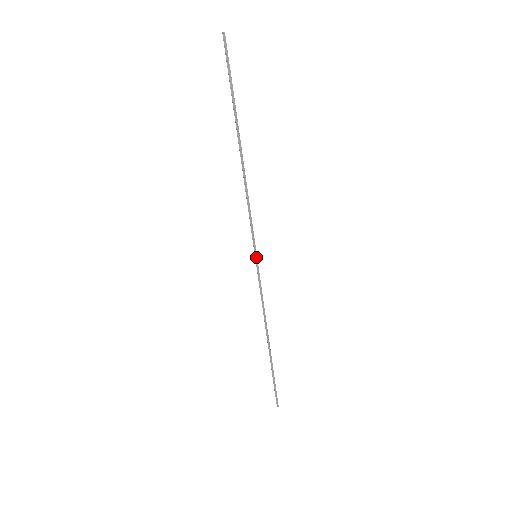
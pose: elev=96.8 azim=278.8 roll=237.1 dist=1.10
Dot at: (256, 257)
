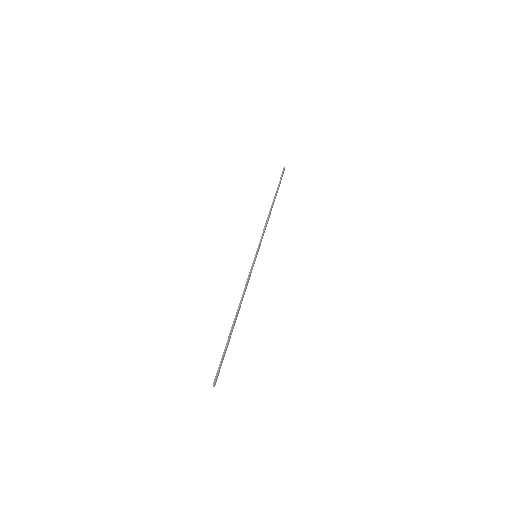
Dot at: (256, 255)
